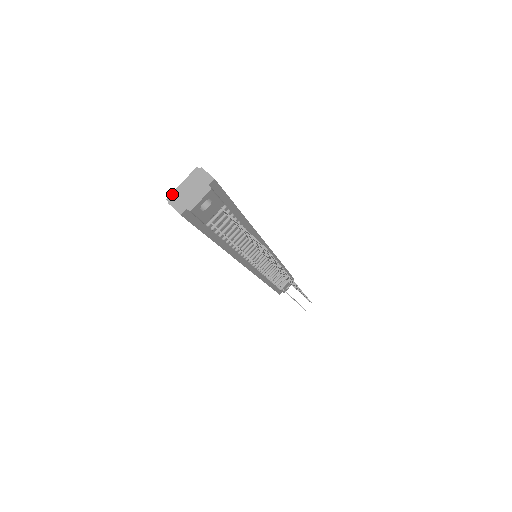
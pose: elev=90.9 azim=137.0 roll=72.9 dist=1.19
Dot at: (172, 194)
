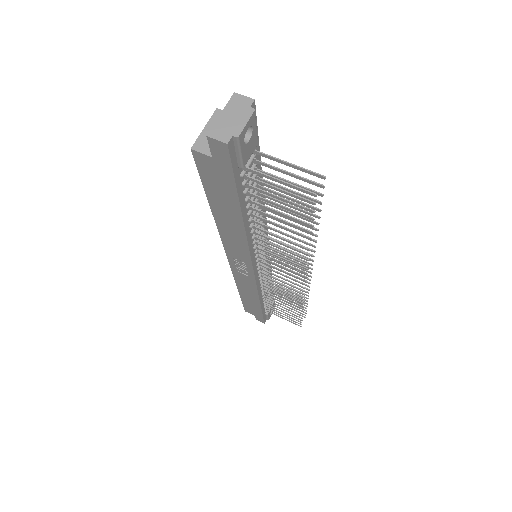
Dot at: (196, 141)
